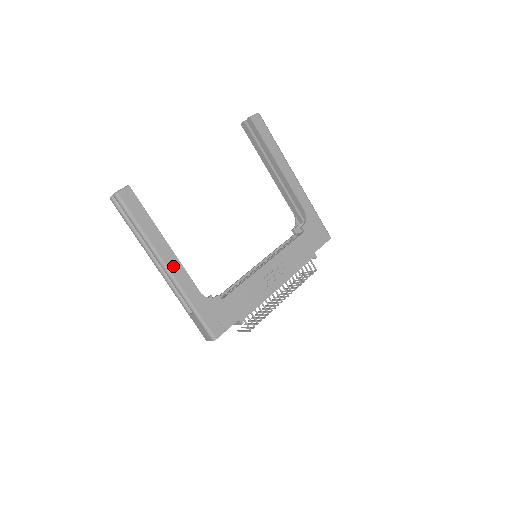
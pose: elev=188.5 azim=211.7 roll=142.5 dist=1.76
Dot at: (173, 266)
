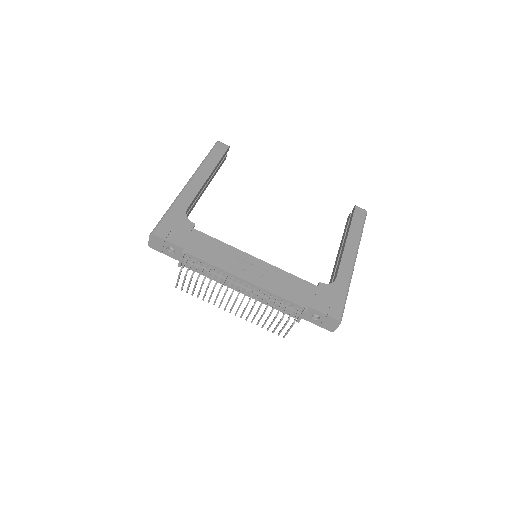
Dot at: (195, 184)
